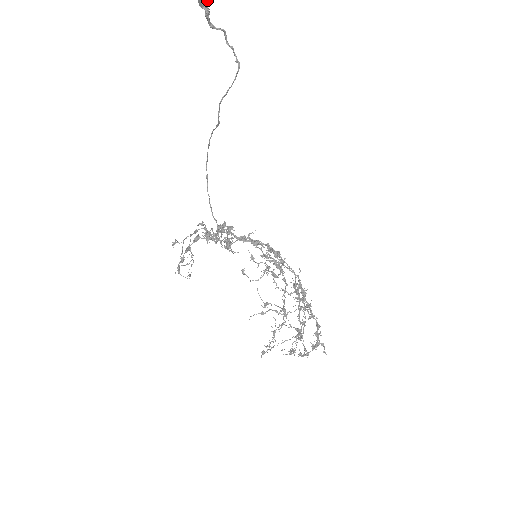
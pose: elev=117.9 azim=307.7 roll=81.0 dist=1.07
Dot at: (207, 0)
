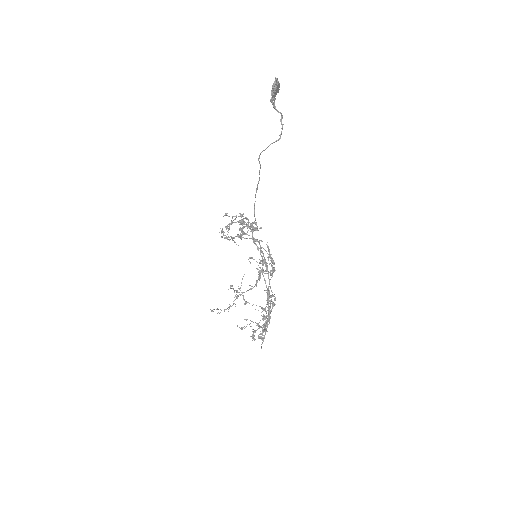
Dot at: (275, 92)
